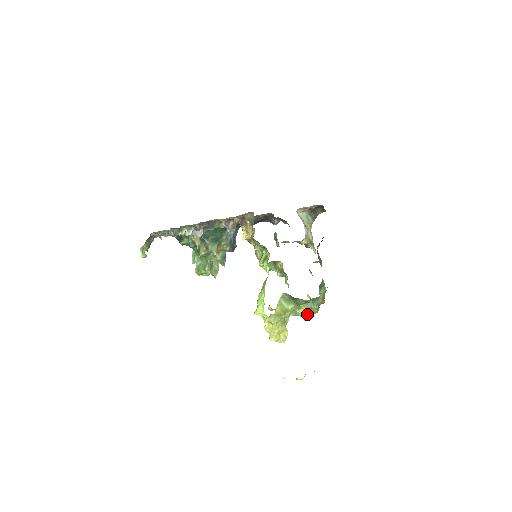
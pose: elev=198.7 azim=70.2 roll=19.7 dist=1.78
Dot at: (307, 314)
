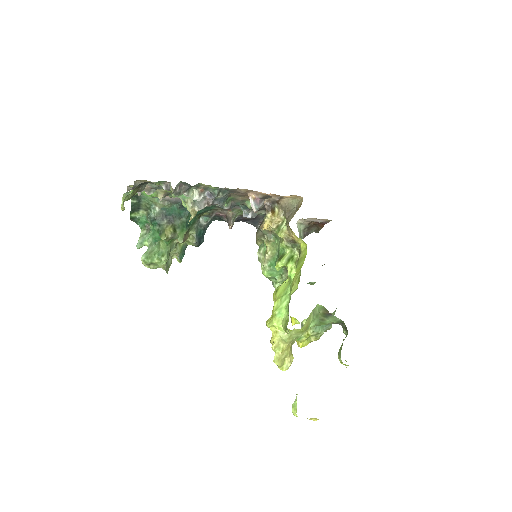
Dot at: (307, 340)
